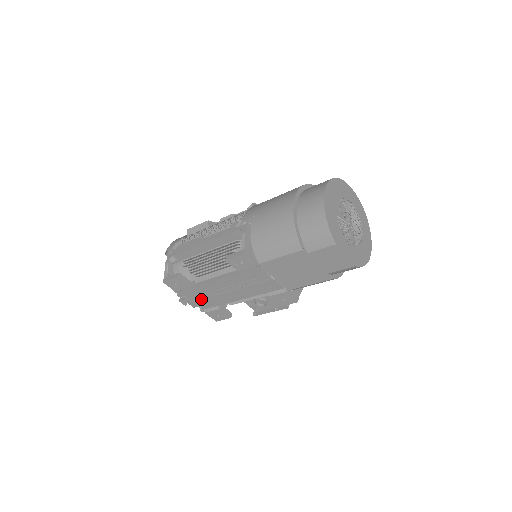
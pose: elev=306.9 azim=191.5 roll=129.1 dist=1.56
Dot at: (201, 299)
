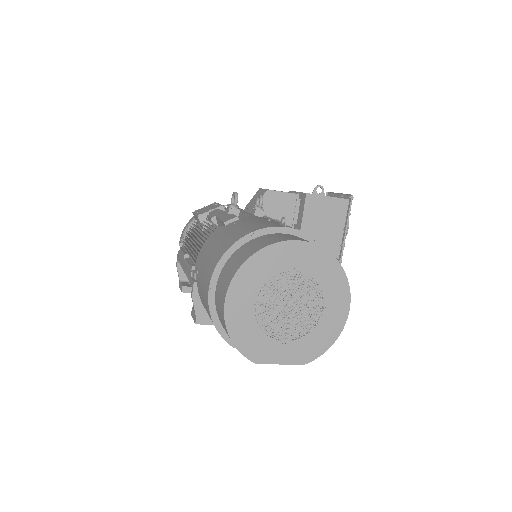
Dot at: occluded
